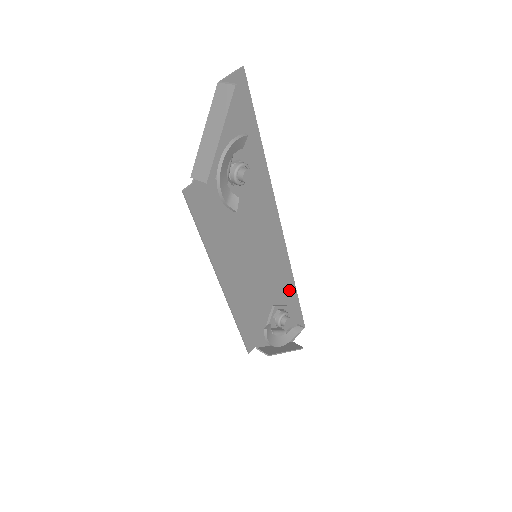
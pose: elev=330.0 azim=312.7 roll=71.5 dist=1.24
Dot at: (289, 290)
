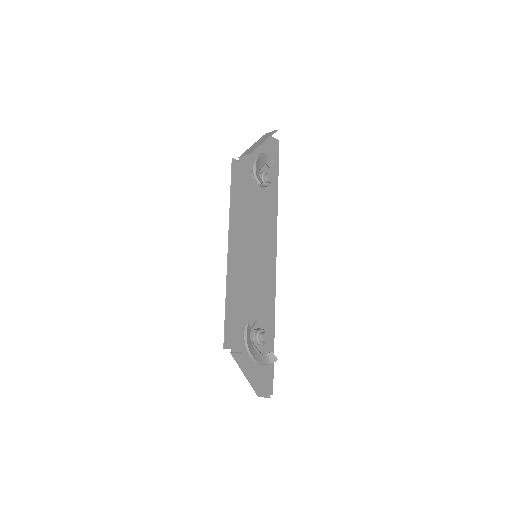
Dot at: (269, 327)
